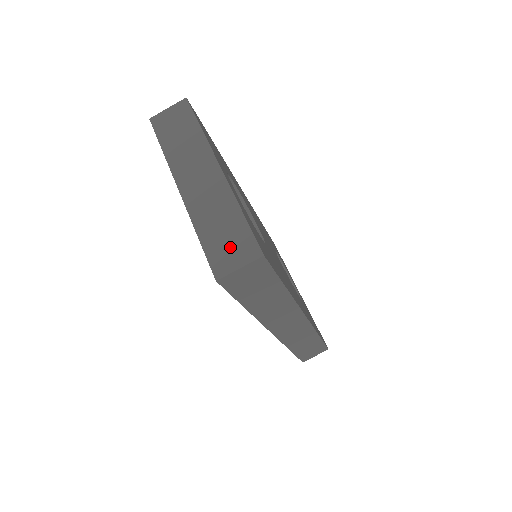
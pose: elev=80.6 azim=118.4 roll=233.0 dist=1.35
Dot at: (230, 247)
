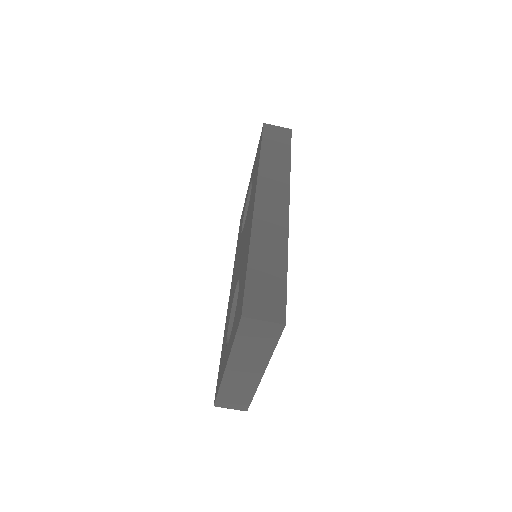
Dot at: (233, 402)
